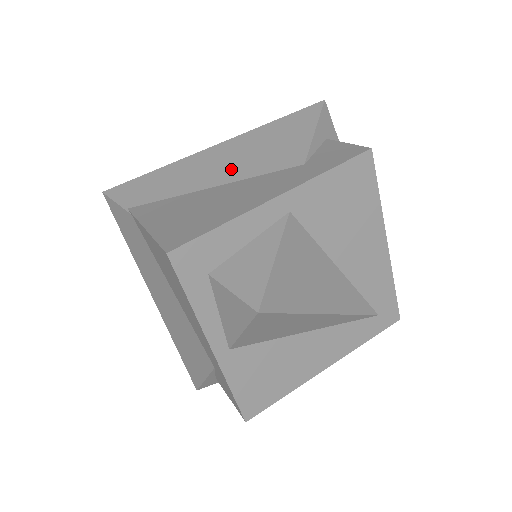
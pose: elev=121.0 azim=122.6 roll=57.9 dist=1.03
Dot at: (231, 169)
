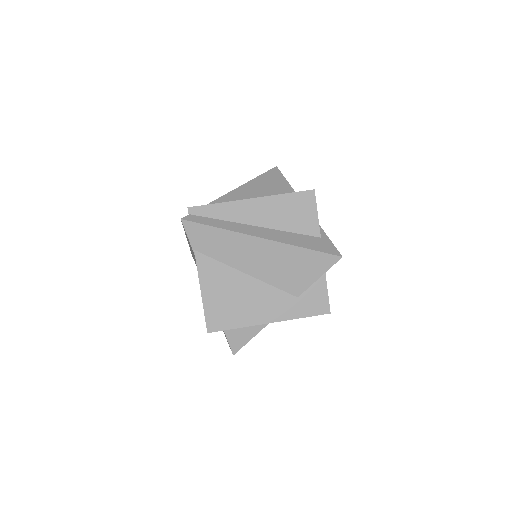
Dot at: (263, 269)
